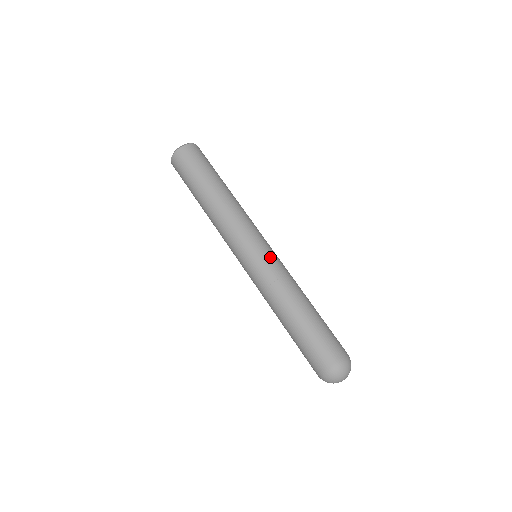
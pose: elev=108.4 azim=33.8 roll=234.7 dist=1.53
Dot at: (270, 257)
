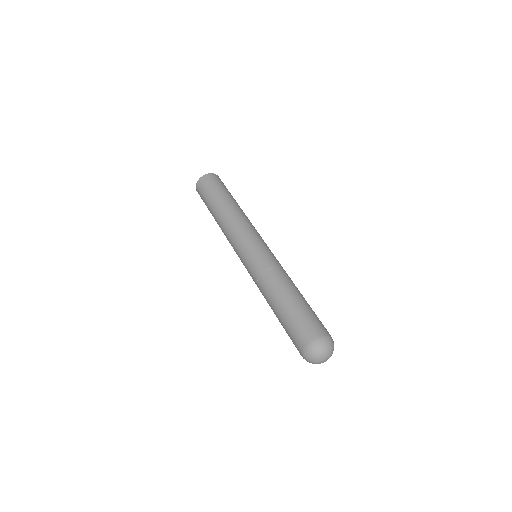
Dot at: (263, 253)
